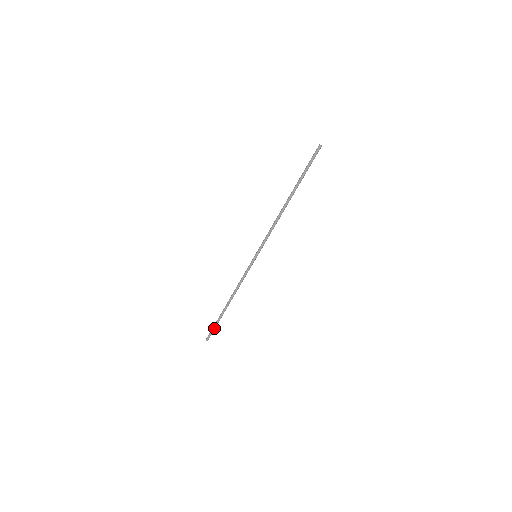
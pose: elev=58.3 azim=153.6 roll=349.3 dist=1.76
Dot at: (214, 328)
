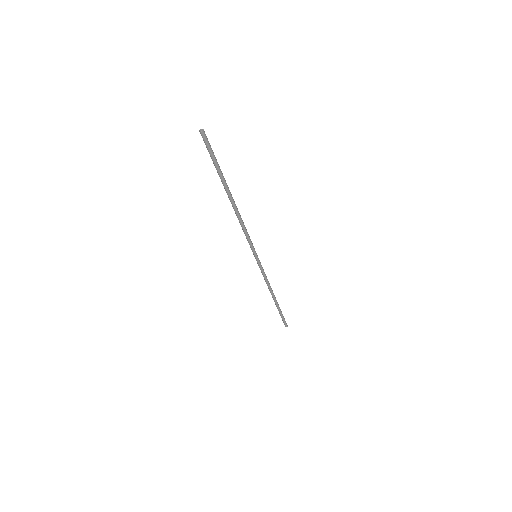
Dot at: (282, 317)
